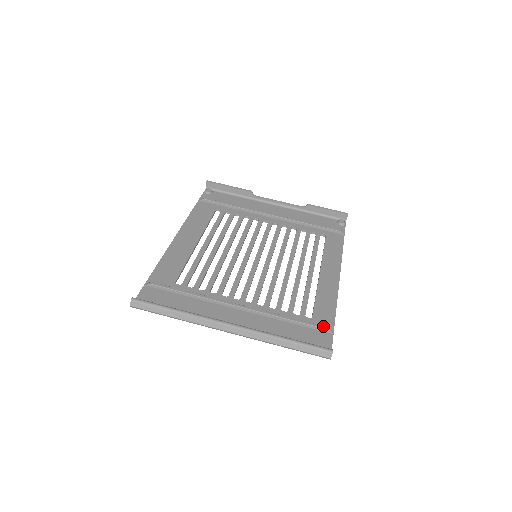
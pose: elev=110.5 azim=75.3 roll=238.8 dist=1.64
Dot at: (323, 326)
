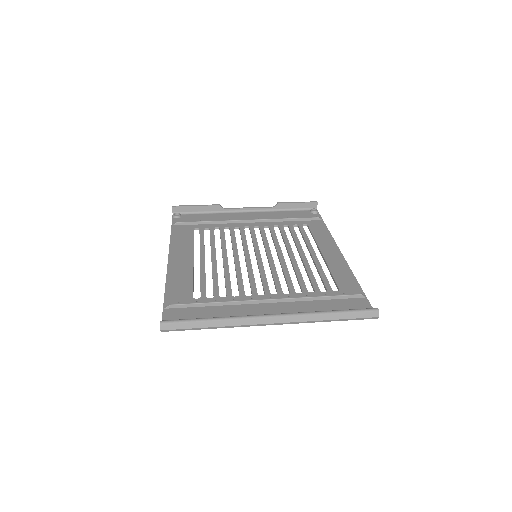
Dot at: (355, 293)
